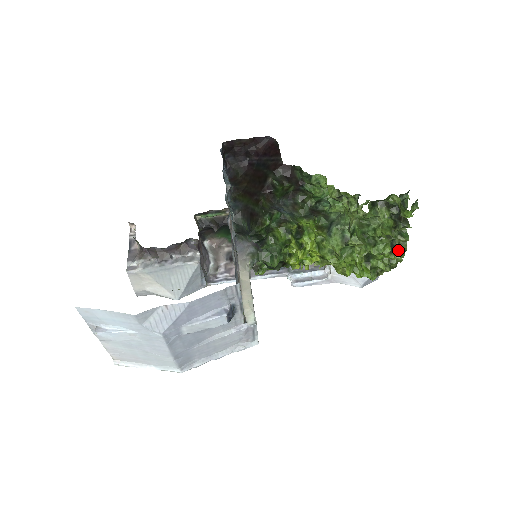
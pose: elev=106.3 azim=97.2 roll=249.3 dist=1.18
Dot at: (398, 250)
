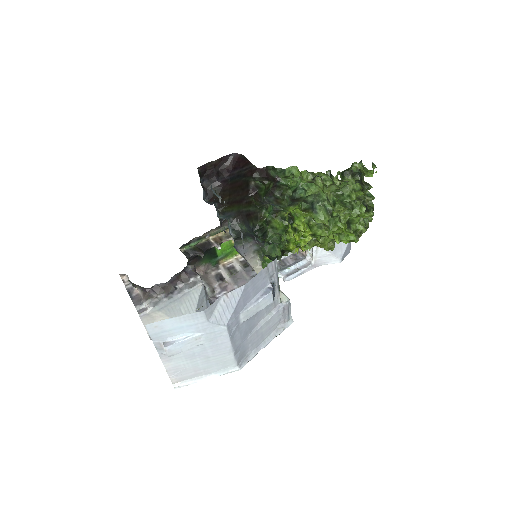
Dot at: (369, 209)
